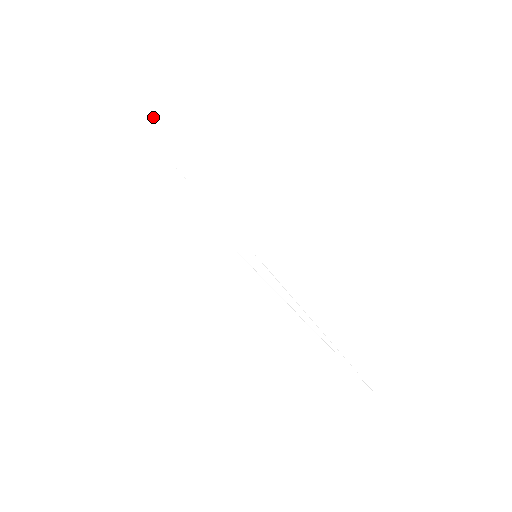
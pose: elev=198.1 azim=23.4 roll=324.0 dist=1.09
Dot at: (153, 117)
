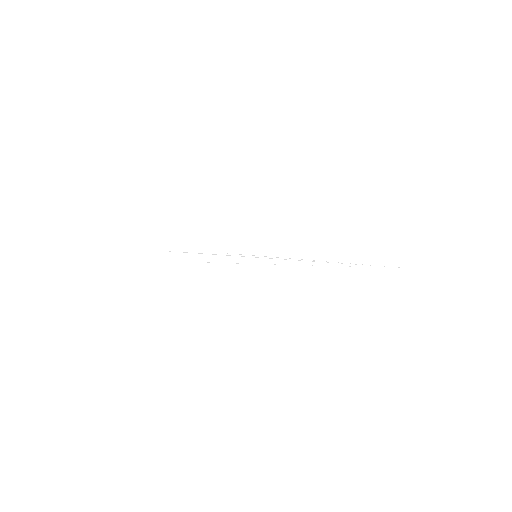
Dot at: (145, 238)
